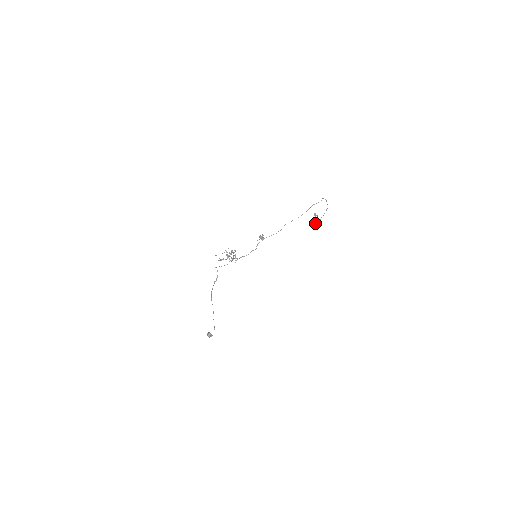
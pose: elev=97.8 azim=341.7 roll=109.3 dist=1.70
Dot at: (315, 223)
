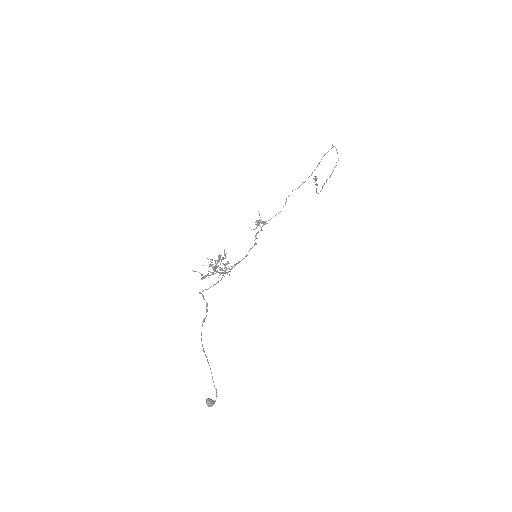
Dot at: (316, 191)
